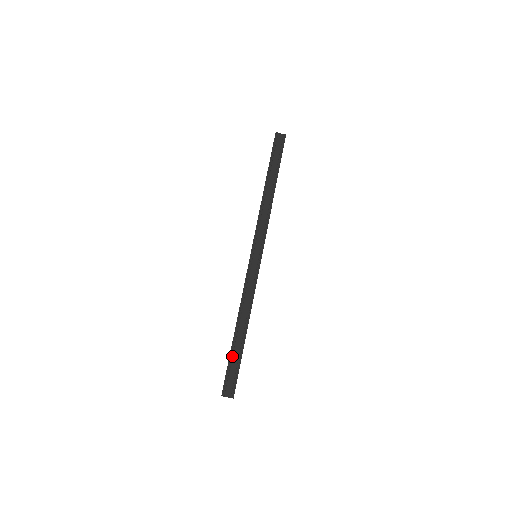
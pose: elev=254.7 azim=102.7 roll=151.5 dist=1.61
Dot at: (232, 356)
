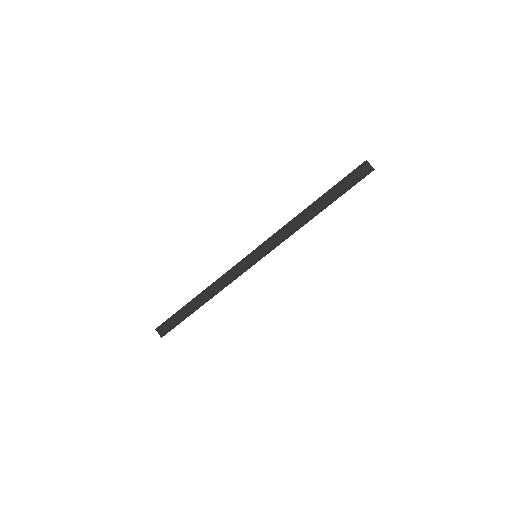
Dot at: (181, 311)
